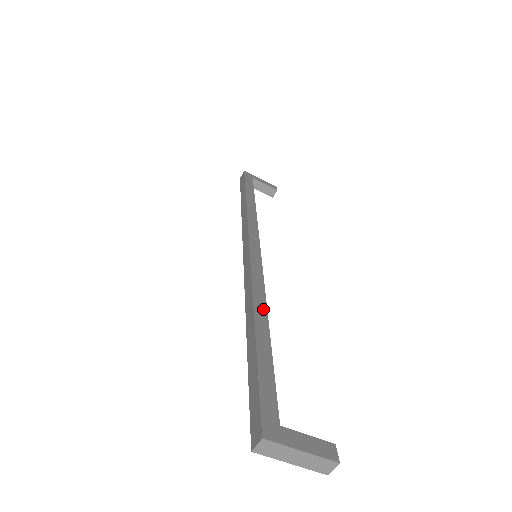
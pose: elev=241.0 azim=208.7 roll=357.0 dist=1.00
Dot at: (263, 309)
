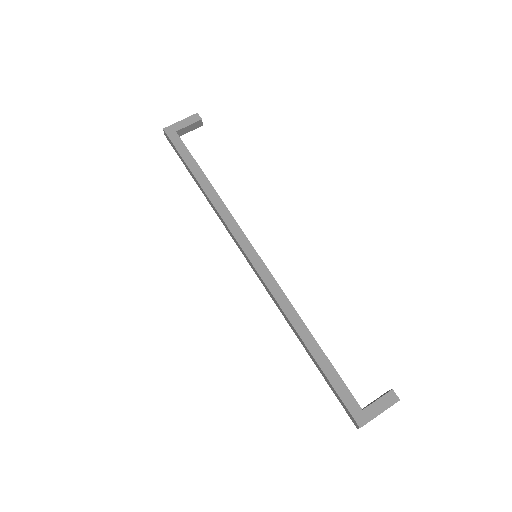
Dot at: (300, 323)
